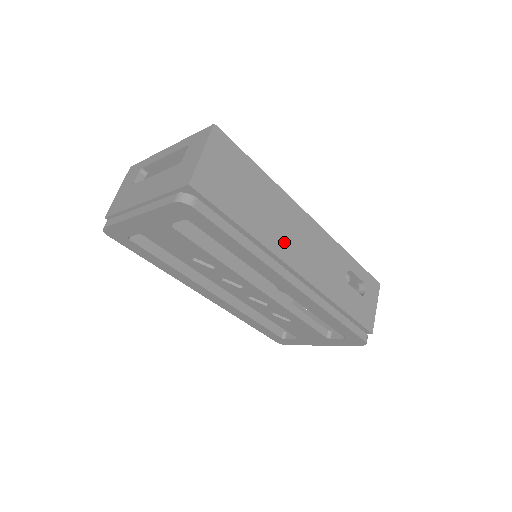
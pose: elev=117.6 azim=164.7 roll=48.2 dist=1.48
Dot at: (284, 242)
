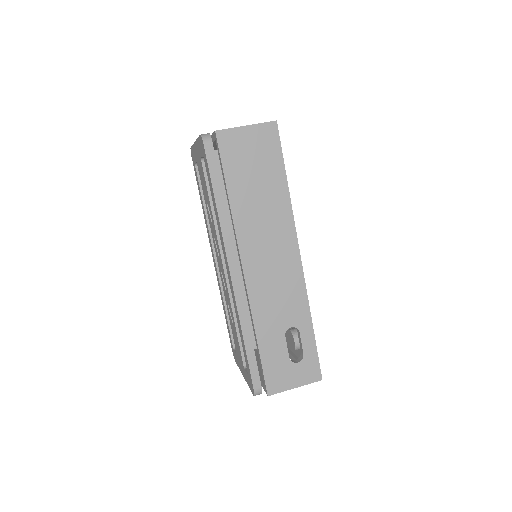
Dot at: (254, 239)
